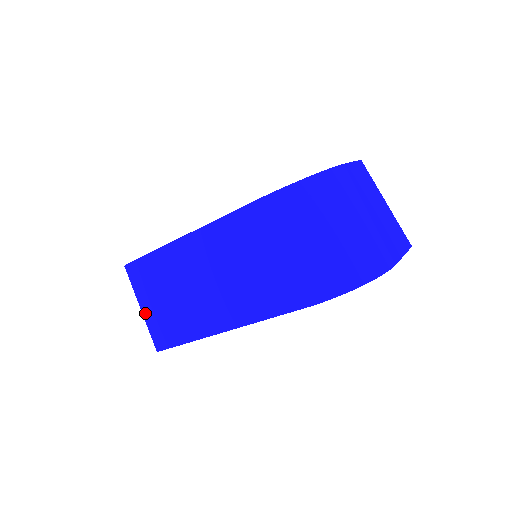
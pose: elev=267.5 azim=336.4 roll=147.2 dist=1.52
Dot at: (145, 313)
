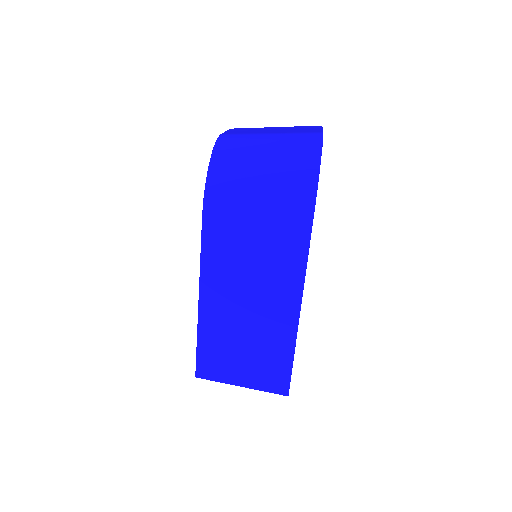
Dot at: (247, 384)
